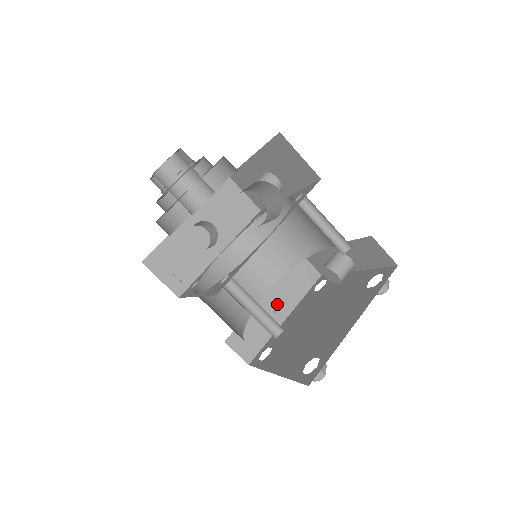
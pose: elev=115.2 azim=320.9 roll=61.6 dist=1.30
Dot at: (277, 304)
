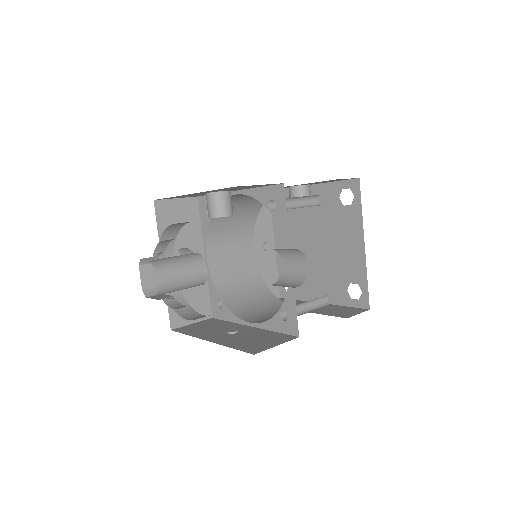
Dot at: (263, 245)
